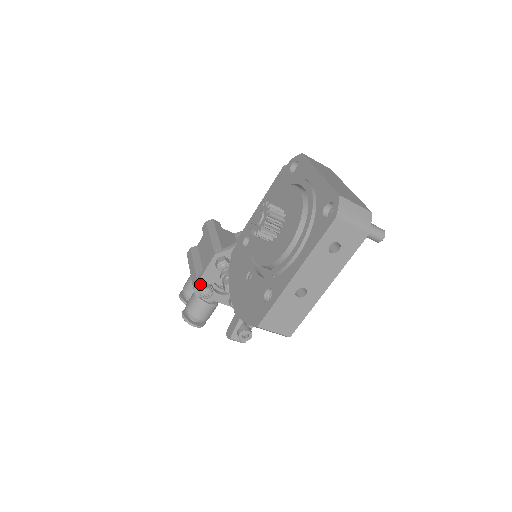
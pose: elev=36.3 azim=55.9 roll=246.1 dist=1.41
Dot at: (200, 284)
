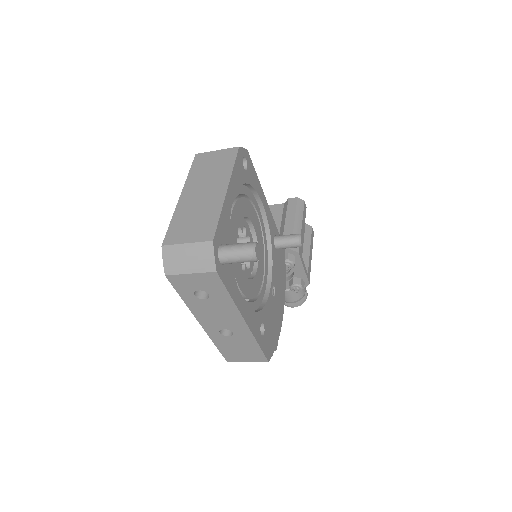
Dot at: occluded
